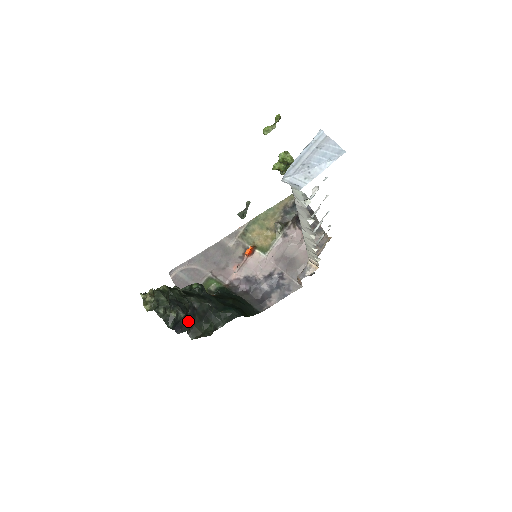
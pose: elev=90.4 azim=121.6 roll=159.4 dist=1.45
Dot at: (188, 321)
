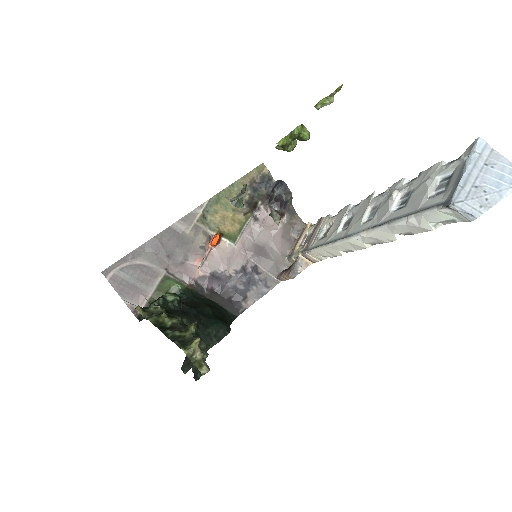
Dot at: occluded
